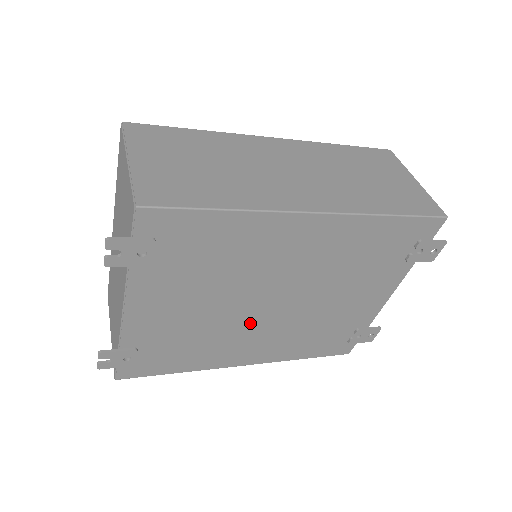
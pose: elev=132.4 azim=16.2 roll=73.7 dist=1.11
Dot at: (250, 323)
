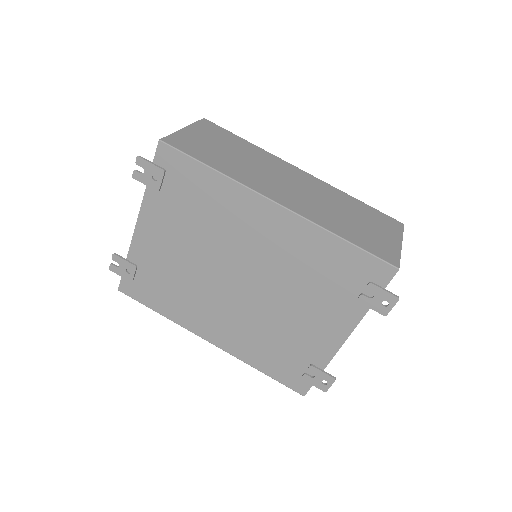
Dot at: (218, 293)
